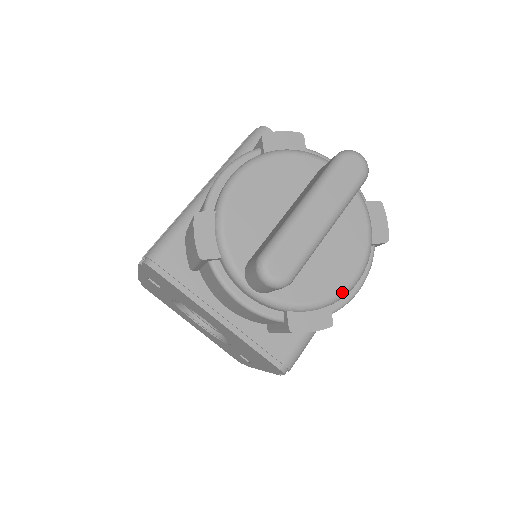
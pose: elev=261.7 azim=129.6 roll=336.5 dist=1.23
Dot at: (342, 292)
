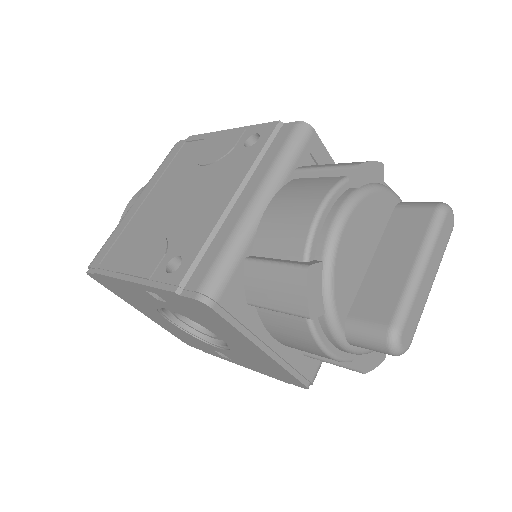
Dot at: occluded
